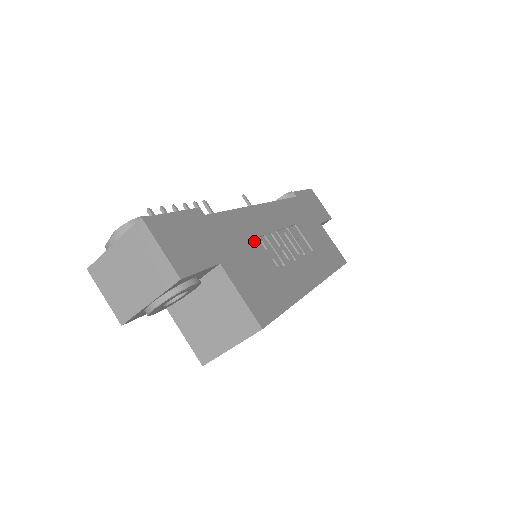
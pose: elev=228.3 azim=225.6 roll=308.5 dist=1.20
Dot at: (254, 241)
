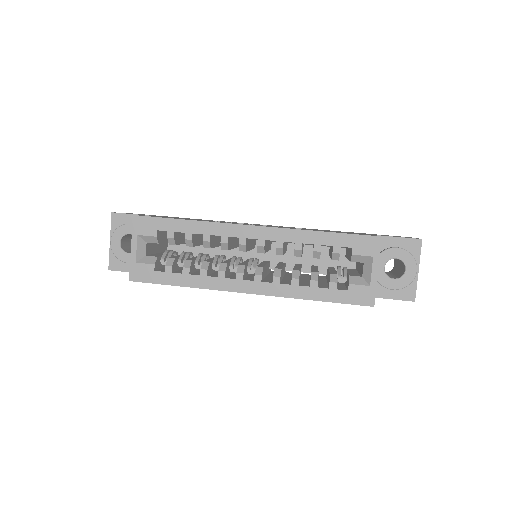
Dot at: occluded
